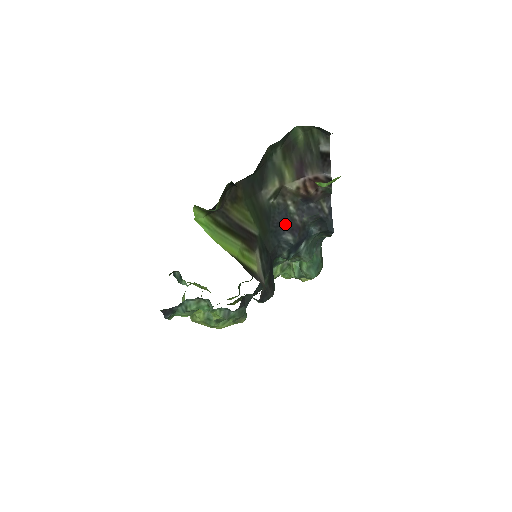
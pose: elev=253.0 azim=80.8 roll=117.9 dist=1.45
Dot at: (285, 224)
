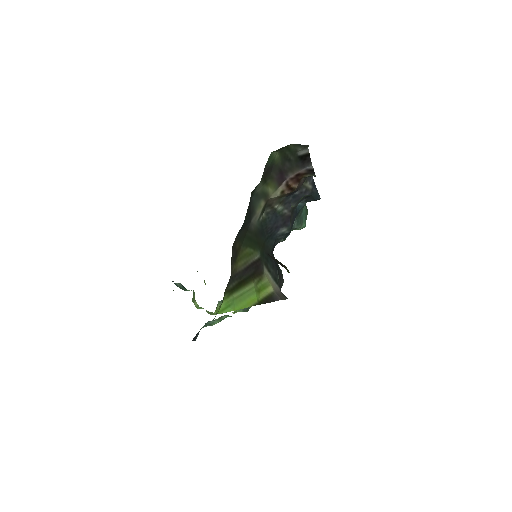
Dot at: (277, 224)
